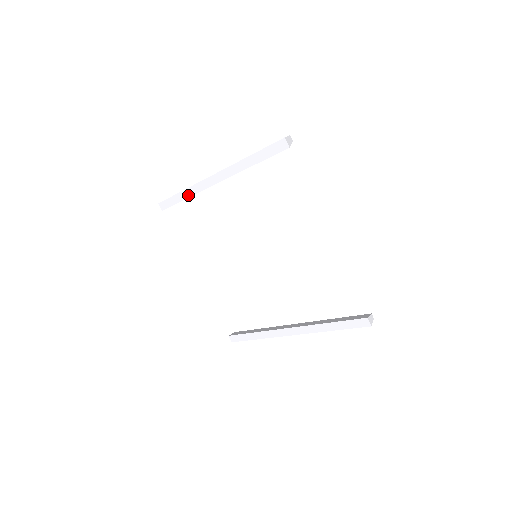
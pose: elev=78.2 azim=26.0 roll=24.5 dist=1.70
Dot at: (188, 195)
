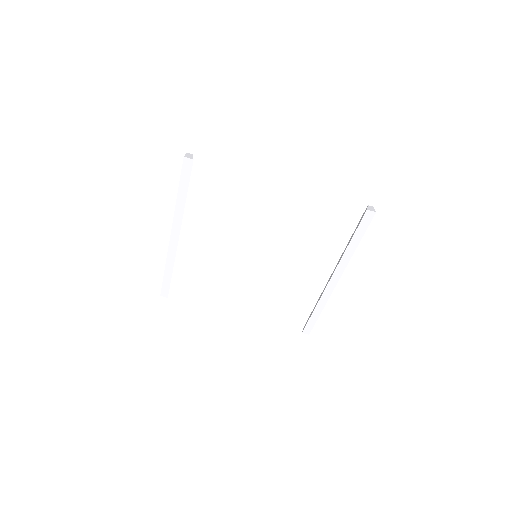
Dot at: (171, 267)
